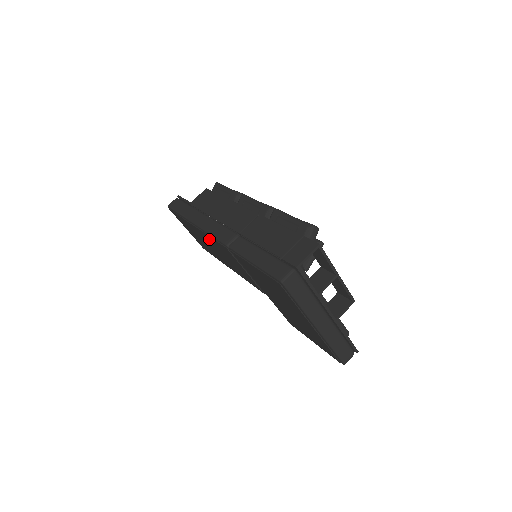
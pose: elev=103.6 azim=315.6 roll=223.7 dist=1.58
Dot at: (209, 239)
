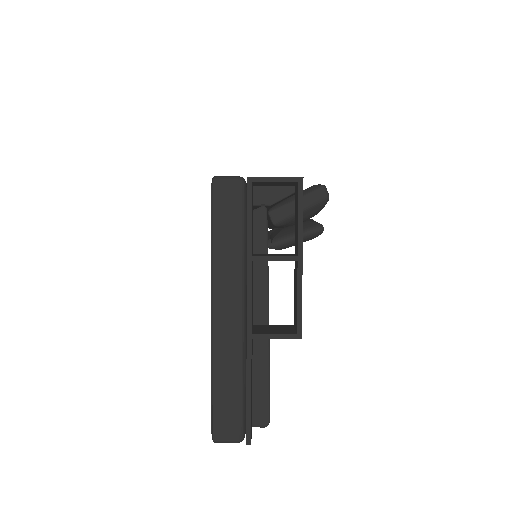
Dot at: occluded
